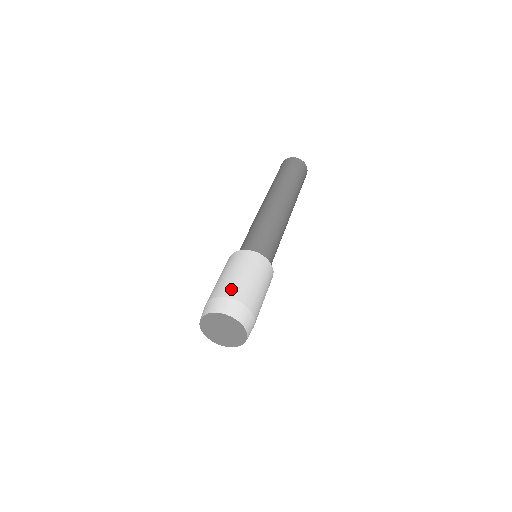
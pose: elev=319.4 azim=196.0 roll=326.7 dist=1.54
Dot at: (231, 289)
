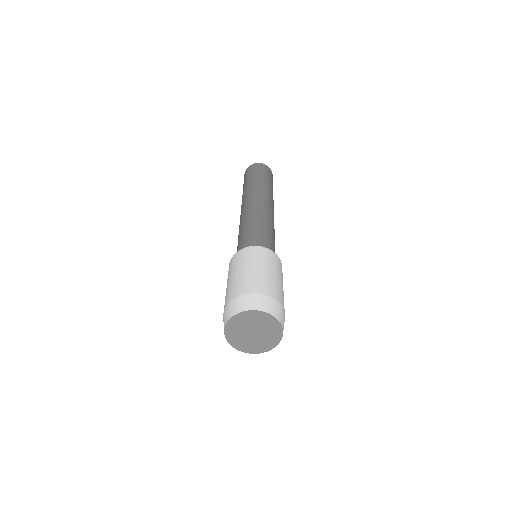
Dot at: (270, 288)
